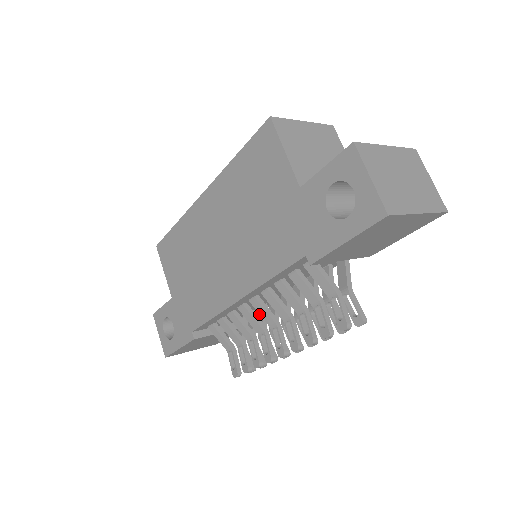
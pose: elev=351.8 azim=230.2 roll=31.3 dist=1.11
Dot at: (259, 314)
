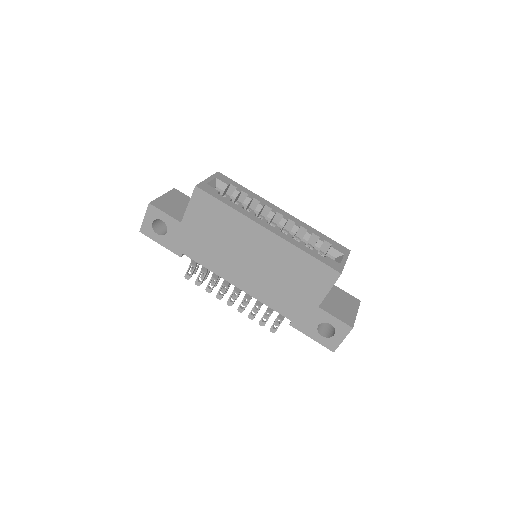
Dot at: occluded
